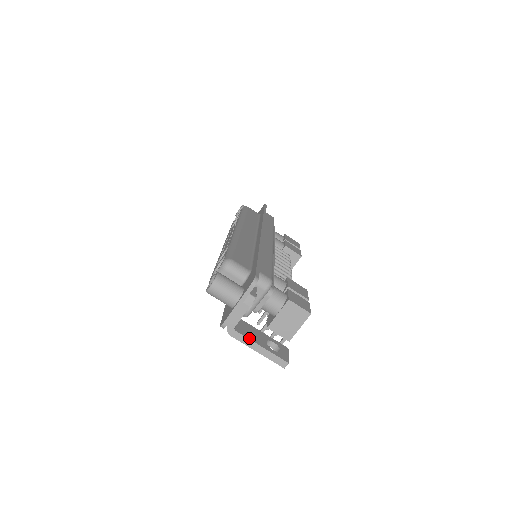
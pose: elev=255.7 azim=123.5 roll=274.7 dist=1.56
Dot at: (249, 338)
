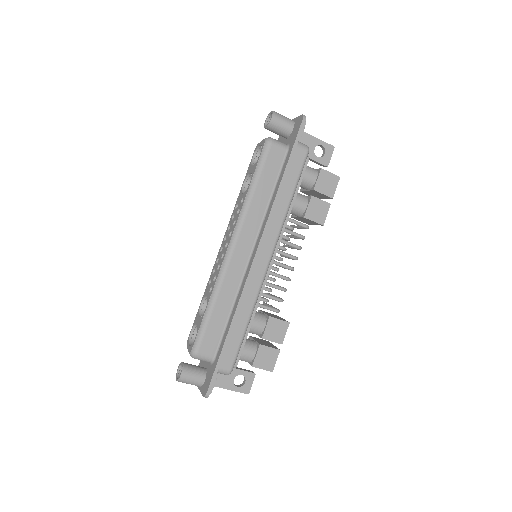
Dot at: (216, 386)
